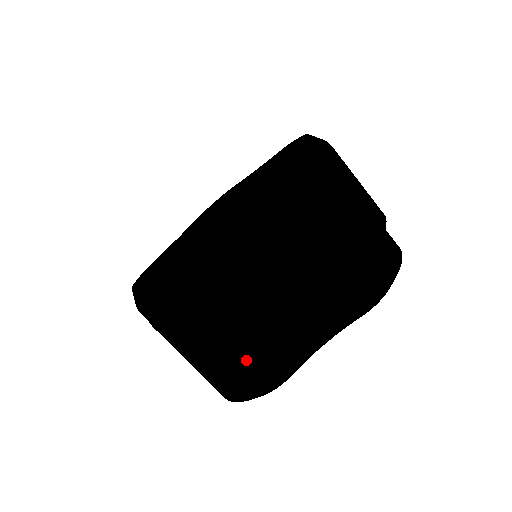
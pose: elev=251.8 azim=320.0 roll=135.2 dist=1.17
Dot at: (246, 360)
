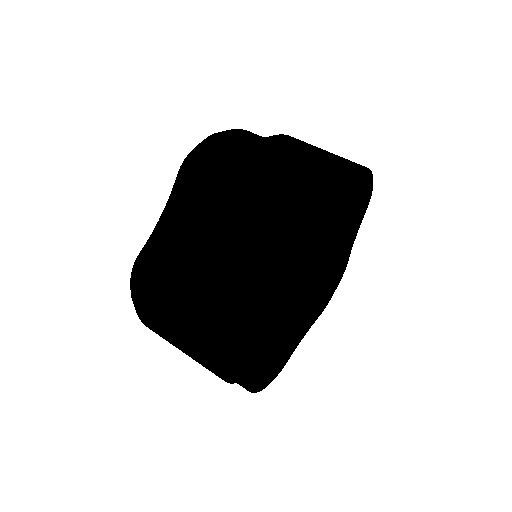
Dot at: (200, 318)
